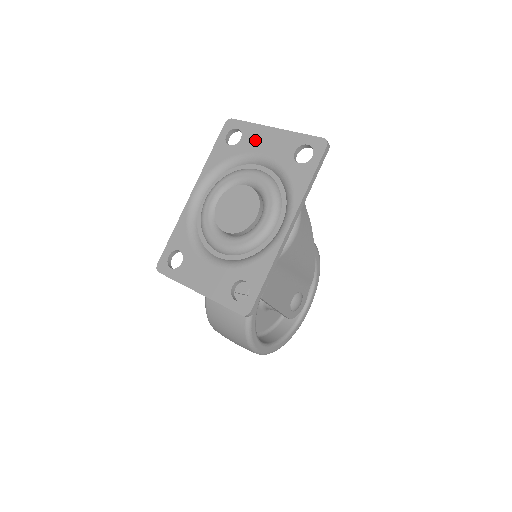
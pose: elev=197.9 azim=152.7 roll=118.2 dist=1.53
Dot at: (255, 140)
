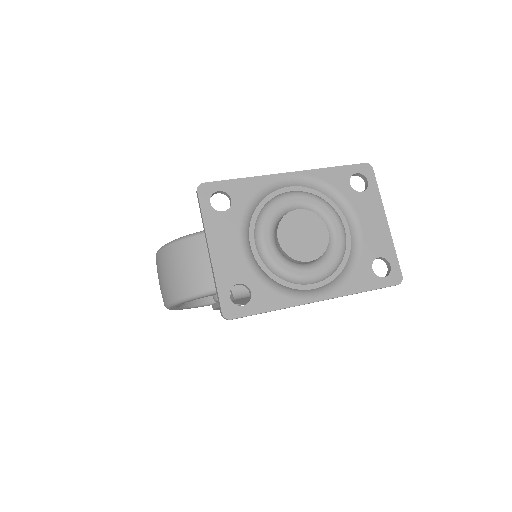
Dot at: (368, 209)
